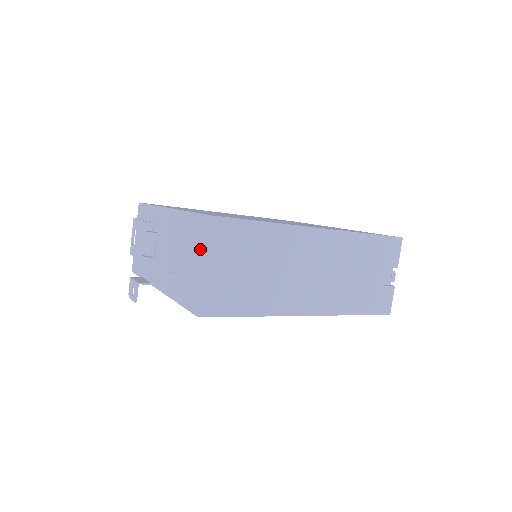
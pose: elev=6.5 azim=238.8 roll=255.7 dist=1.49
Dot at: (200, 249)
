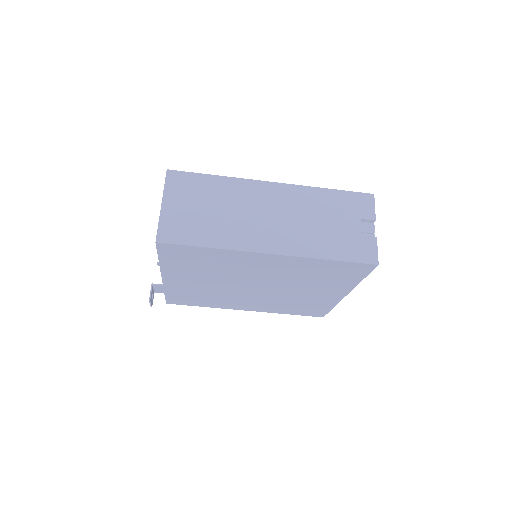
Dot at: occluded
